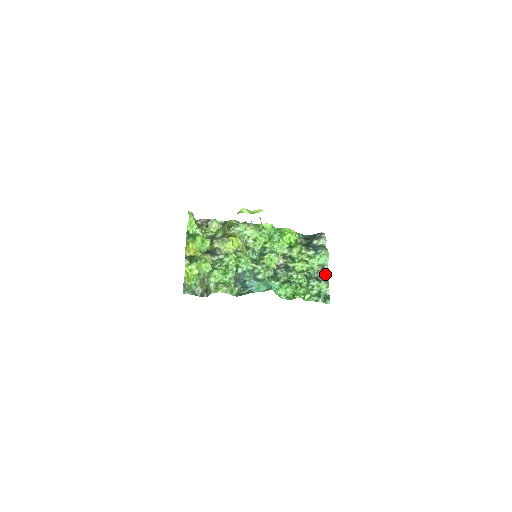
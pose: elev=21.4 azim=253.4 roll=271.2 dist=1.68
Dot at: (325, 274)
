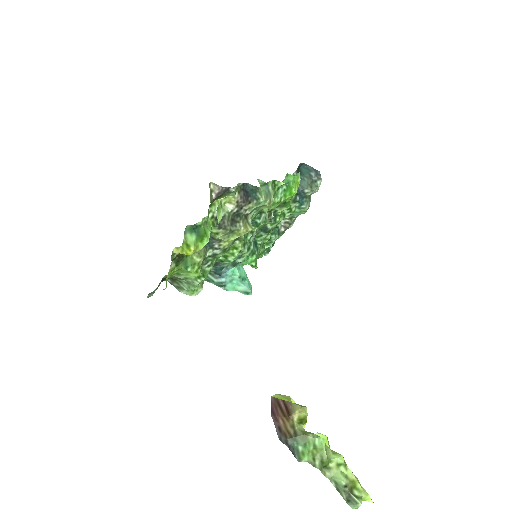
Dot at: (288, 226)
